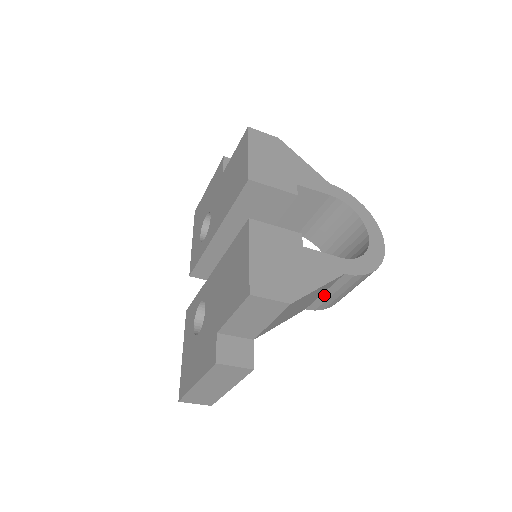
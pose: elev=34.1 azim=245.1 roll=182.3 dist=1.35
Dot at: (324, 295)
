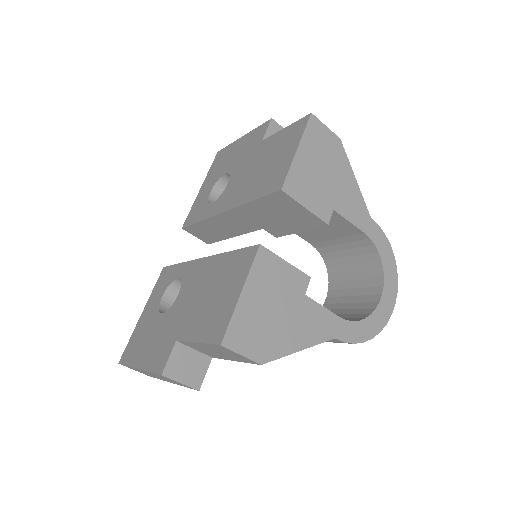
Dot at: occluded
